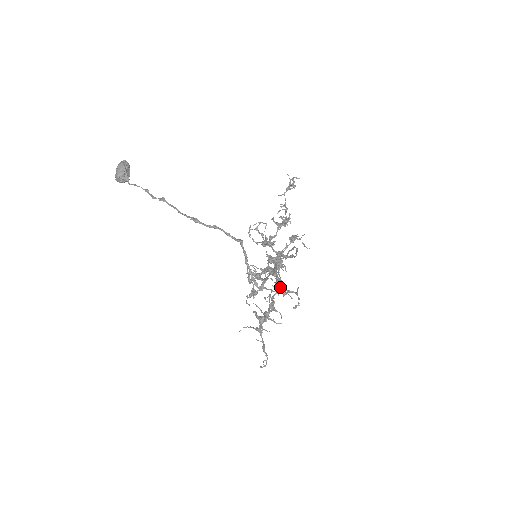
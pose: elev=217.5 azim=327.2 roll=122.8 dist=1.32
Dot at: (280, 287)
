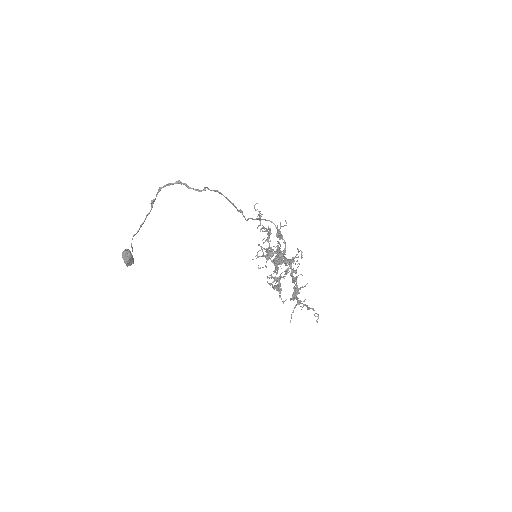
Dot at: (288, 262)
